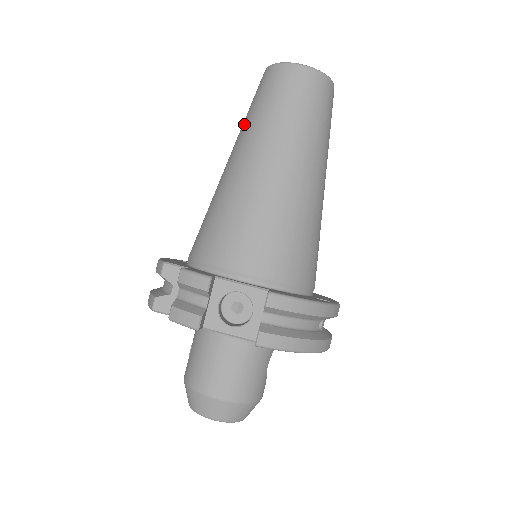
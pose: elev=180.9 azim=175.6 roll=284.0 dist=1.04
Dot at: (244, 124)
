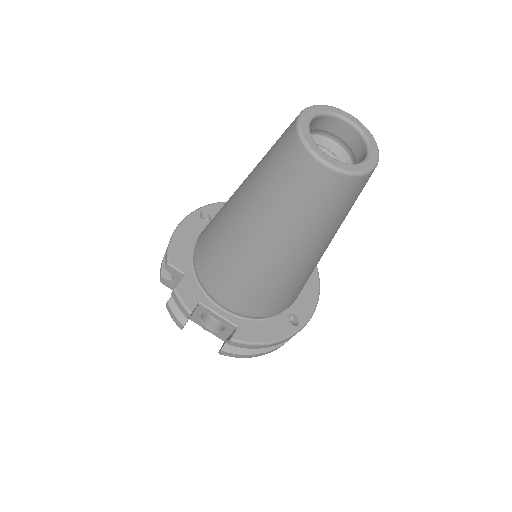
Dot at: (256, 175)
